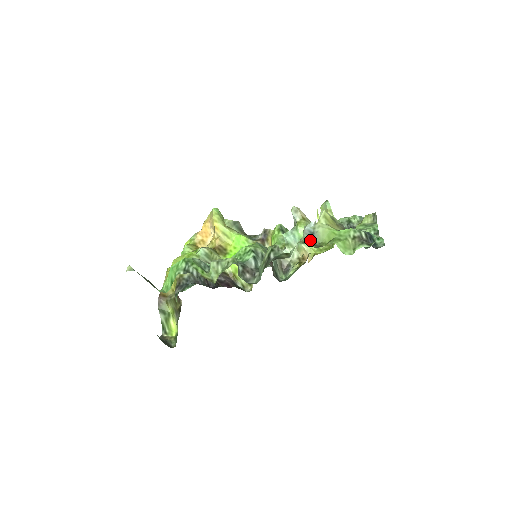
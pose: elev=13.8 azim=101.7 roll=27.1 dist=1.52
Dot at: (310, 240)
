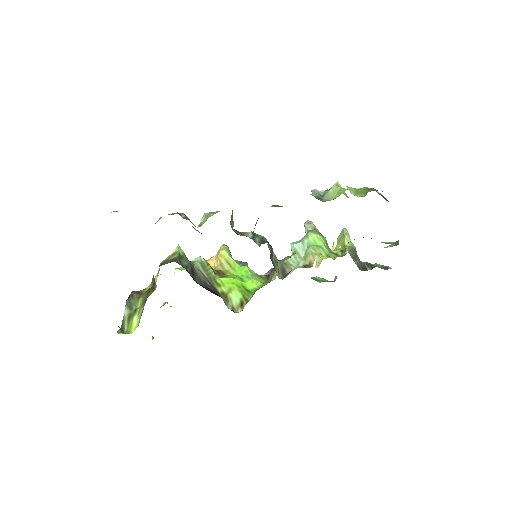
Dot at: (318, 197)
